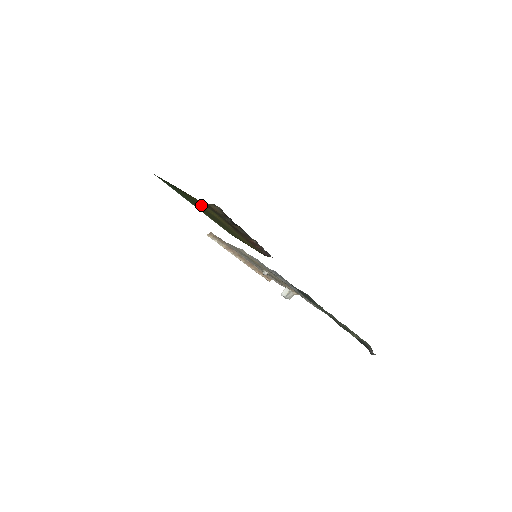
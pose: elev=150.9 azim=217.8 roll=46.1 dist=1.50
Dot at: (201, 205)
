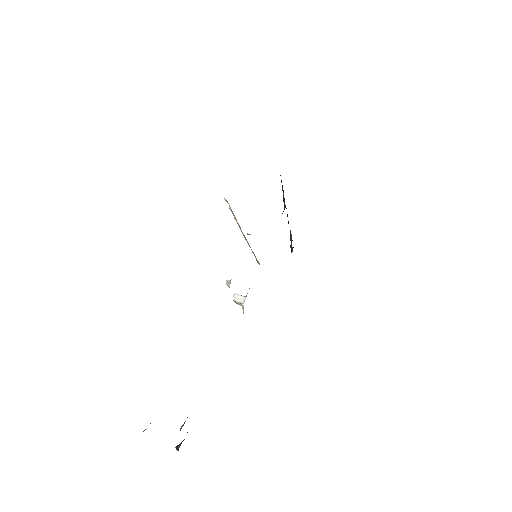
Dot at: occluded
